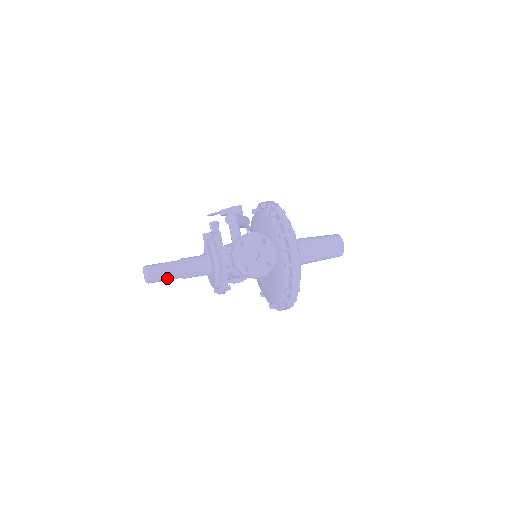
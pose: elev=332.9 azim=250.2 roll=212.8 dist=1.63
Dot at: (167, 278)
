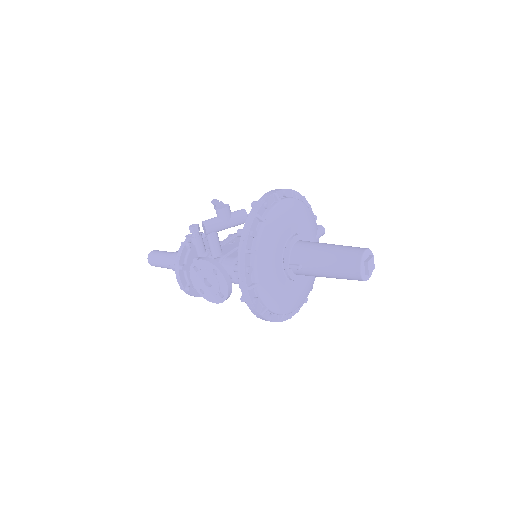
Dot at: (164, 267)
